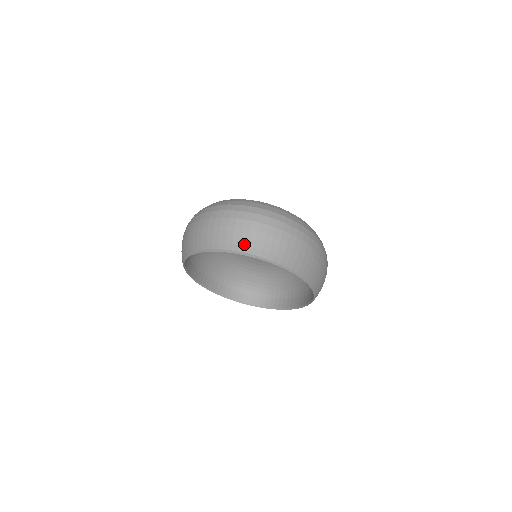
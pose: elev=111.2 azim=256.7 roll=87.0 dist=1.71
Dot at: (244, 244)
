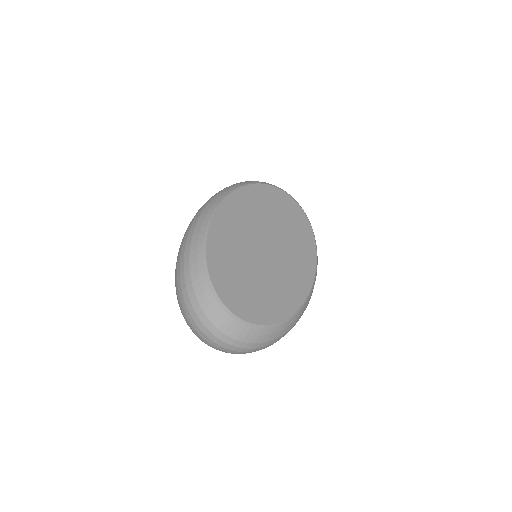
Dot at: occluded
